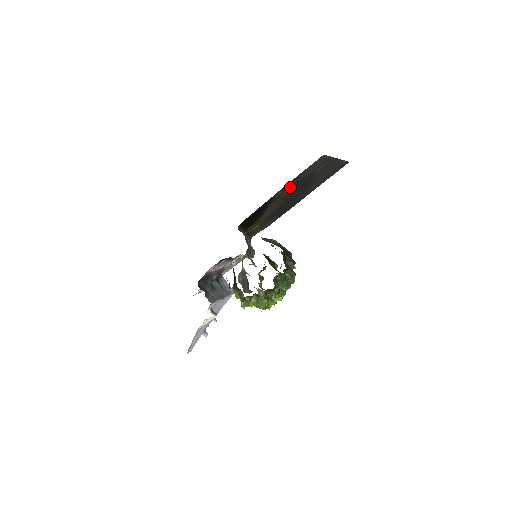
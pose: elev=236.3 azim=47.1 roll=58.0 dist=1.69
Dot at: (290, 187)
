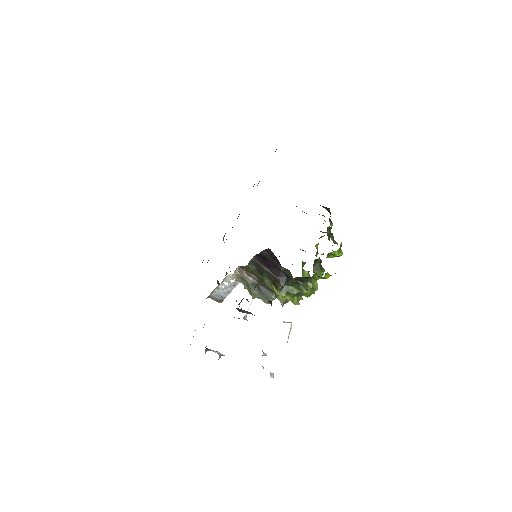
Dot at: occluded
